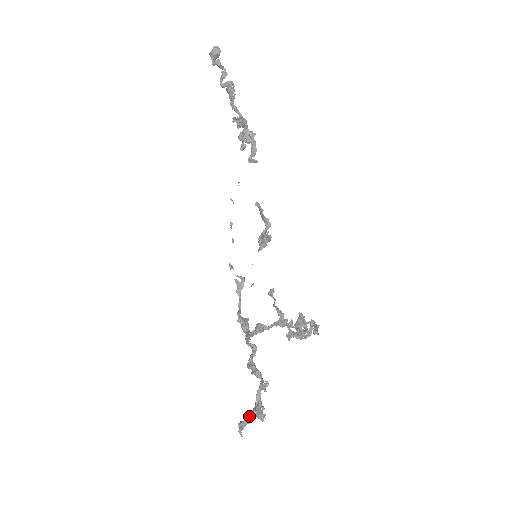
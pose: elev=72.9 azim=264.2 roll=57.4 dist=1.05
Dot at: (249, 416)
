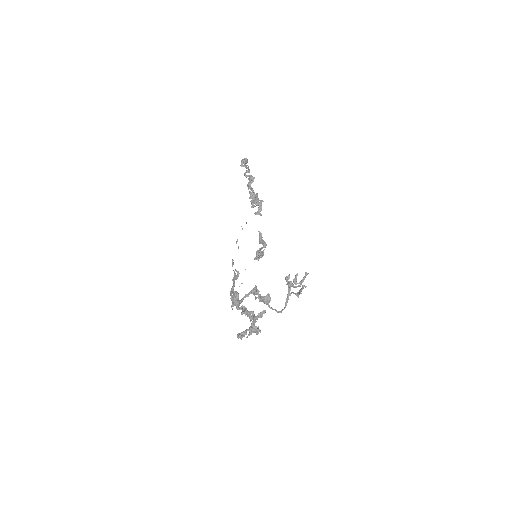
Dot at: occluded
